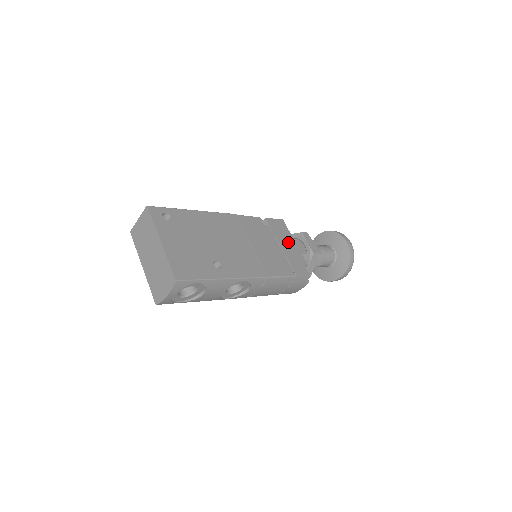
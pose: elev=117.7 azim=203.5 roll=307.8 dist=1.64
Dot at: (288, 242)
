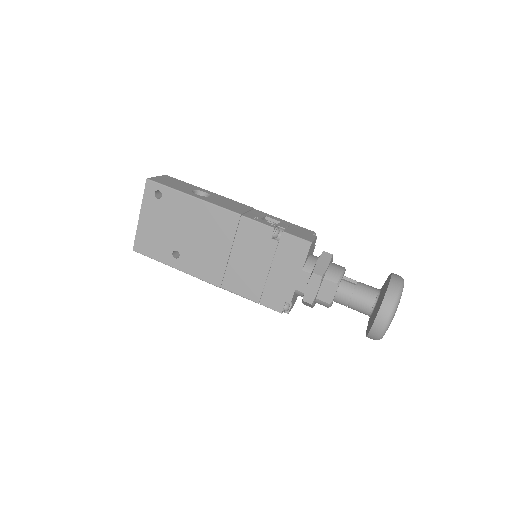
Dot at: (288, 270)
